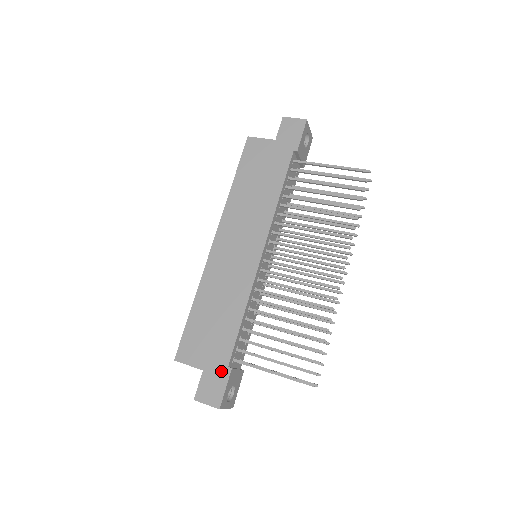
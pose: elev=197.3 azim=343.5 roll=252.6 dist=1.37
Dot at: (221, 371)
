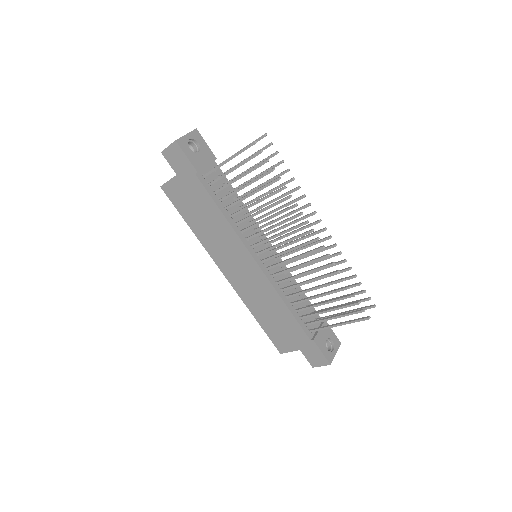
Dot at: (309, 345)
